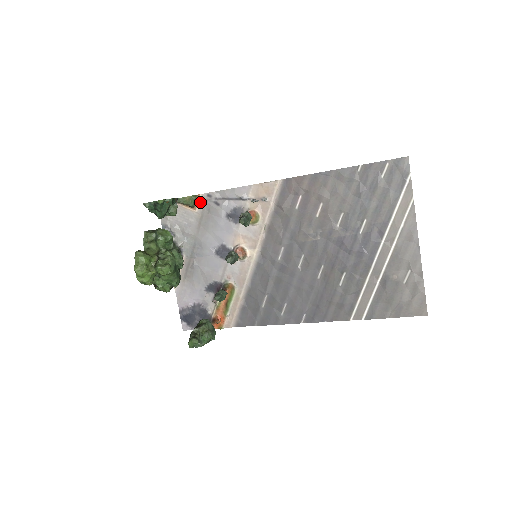
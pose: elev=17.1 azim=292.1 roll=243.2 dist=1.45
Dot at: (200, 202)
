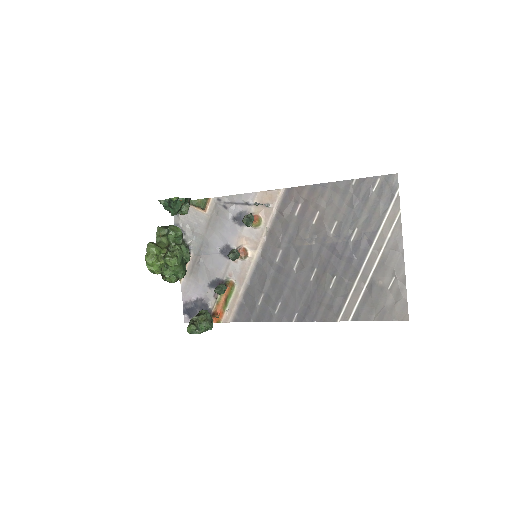
Dot at: (210, 205)
